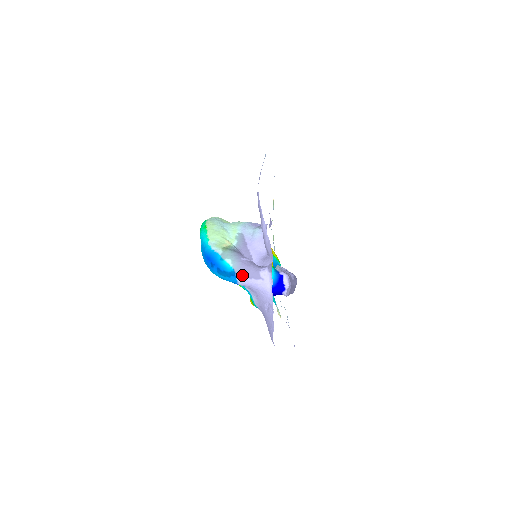
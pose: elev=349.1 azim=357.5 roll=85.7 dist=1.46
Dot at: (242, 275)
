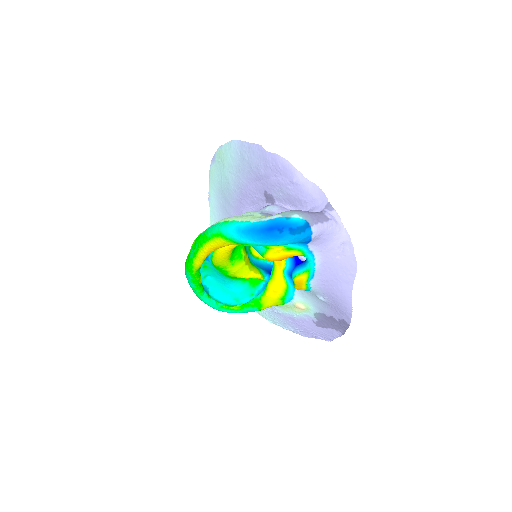
Dot at: (315, 222)
